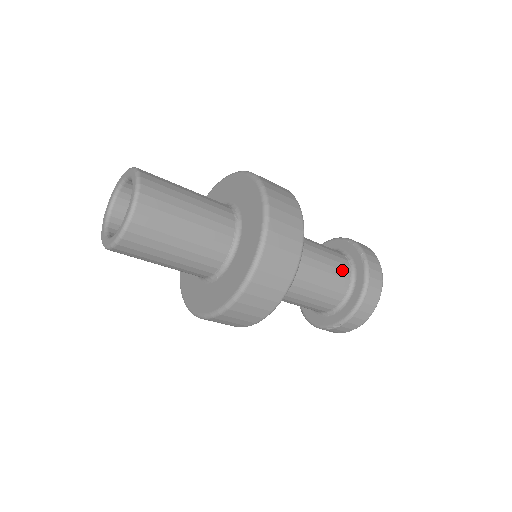
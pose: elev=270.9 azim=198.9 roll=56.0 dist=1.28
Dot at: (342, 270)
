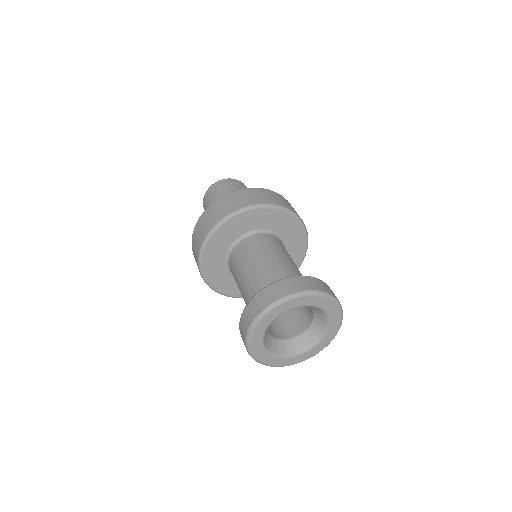
Dot at: occluded
